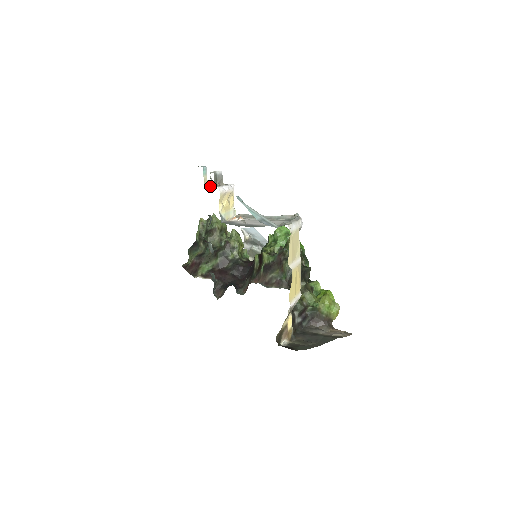
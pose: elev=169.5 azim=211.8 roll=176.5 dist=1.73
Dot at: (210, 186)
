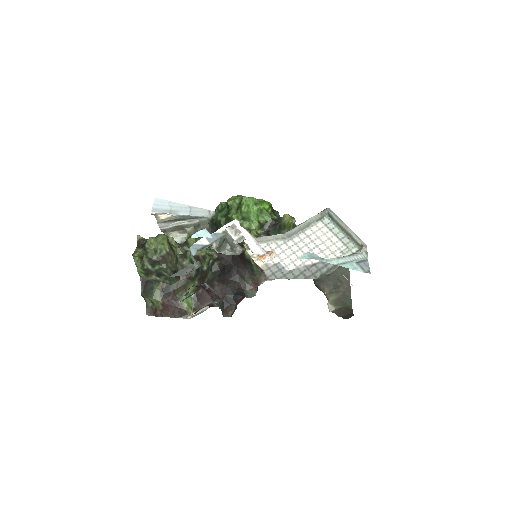
Dot at: (233, 252)
